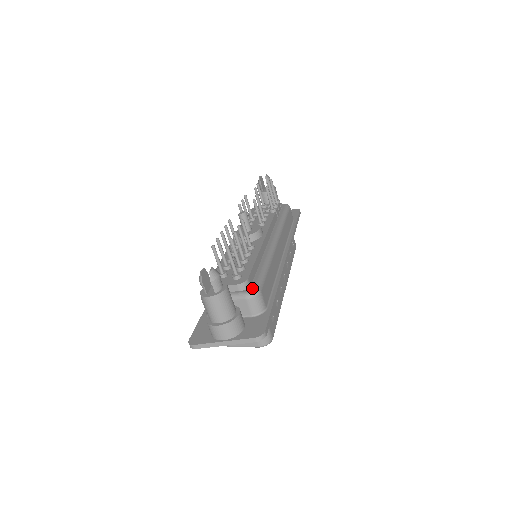
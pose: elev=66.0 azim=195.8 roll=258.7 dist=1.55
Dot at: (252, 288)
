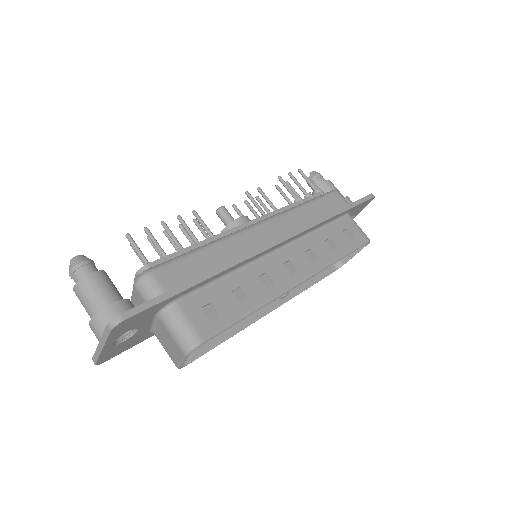
Dot at: (144, 271)
